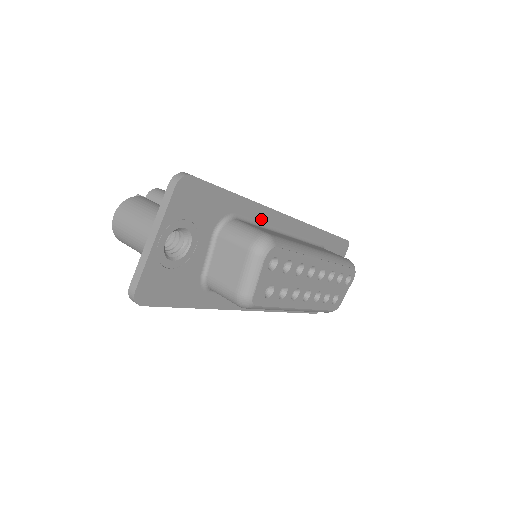
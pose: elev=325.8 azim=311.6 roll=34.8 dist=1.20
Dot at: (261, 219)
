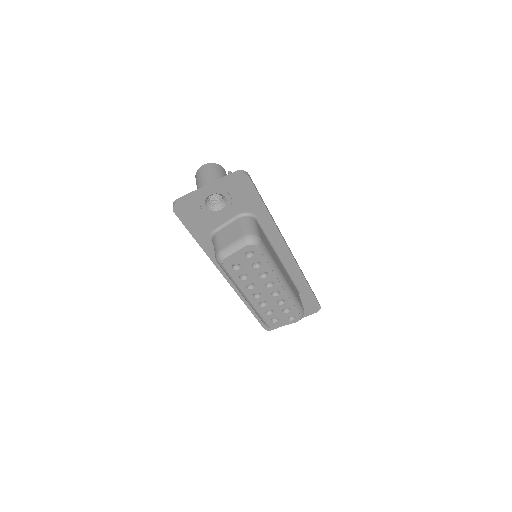
Dot at: (271, 235)
